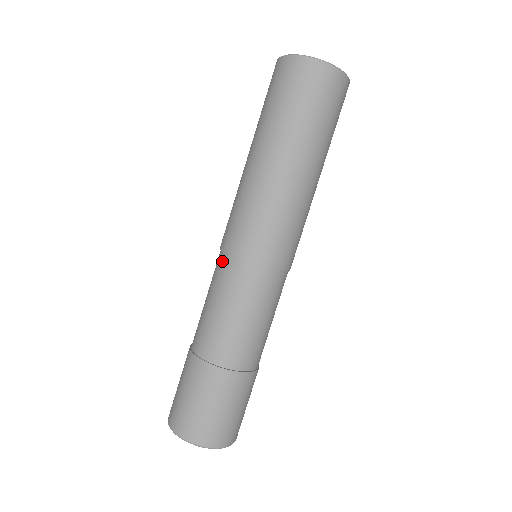
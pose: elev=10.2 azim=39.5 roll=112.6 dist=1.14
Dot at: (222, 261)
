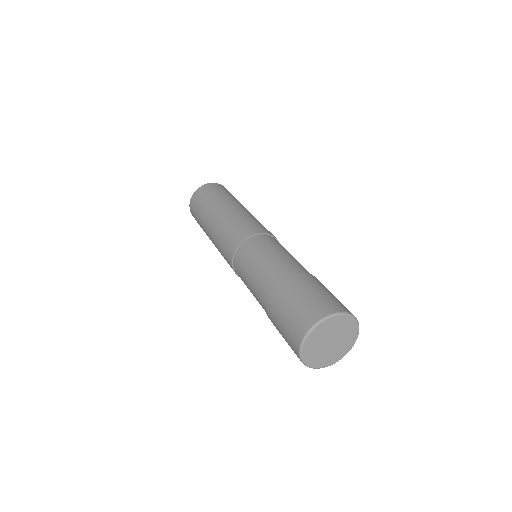
Dot at: (239, 253)
